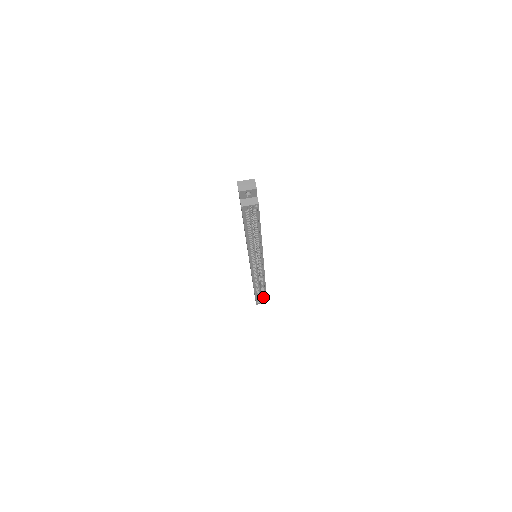
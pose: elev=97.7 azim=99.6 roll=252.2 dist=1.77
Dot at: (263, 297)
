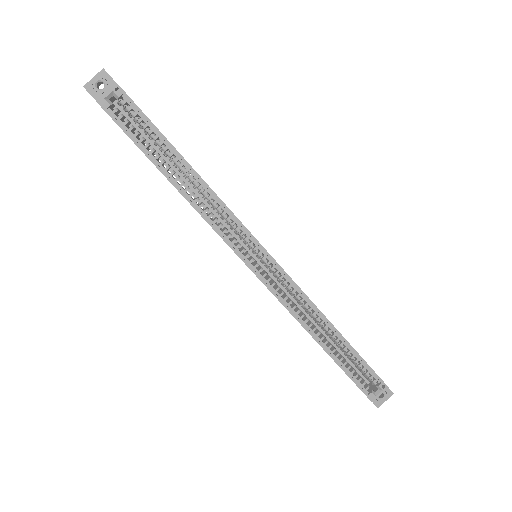
Dot at: (366, 372)
